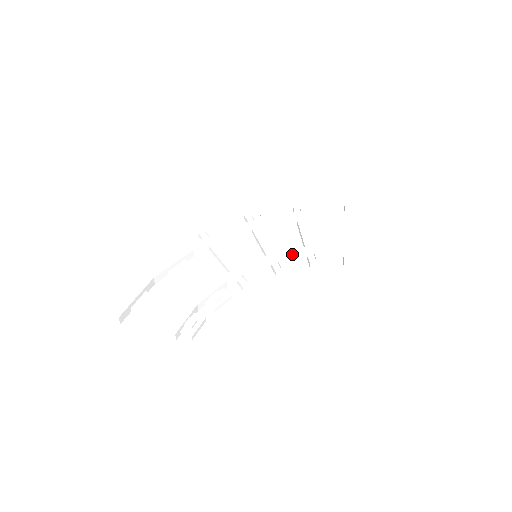
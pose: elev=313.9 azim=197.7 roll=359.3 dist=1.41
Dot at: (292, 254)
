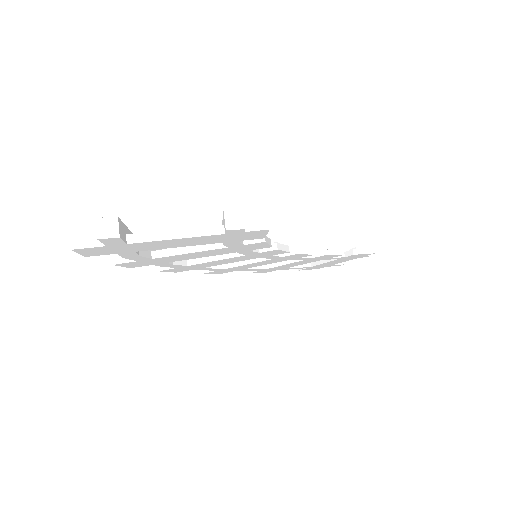
Dot at: occluded
